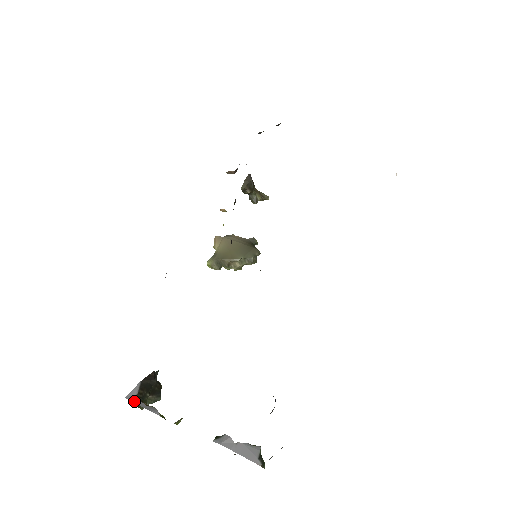
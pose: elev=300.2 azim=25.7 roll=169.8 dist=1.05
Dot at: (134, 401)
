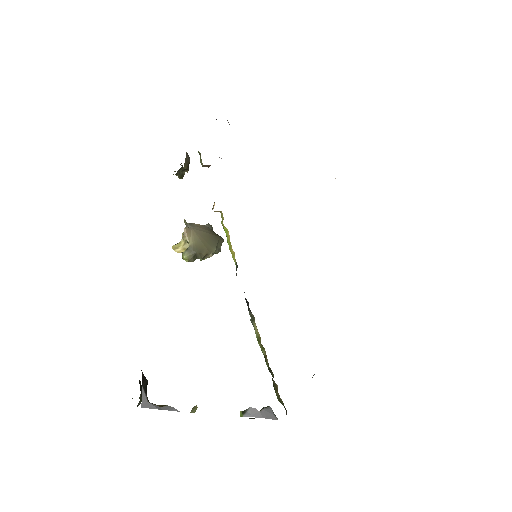
Dot at: (151, 407)
